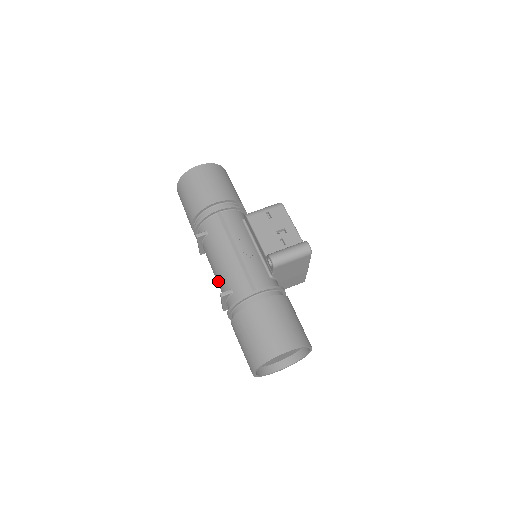
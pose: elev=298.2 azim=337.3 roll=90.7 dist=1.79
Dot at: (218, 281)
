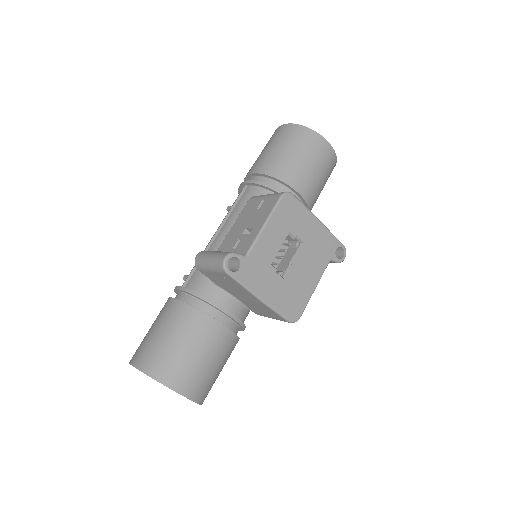
Dot at: occluded
